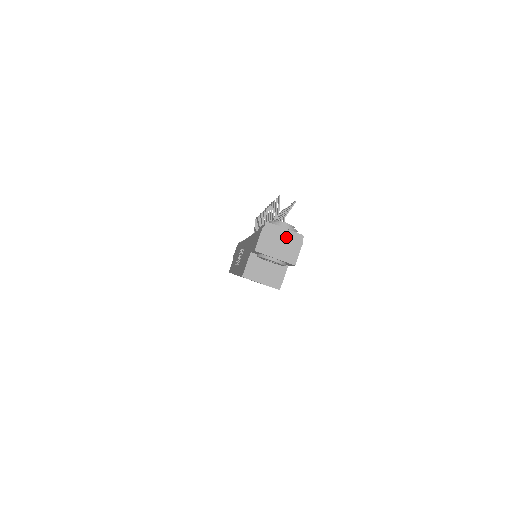
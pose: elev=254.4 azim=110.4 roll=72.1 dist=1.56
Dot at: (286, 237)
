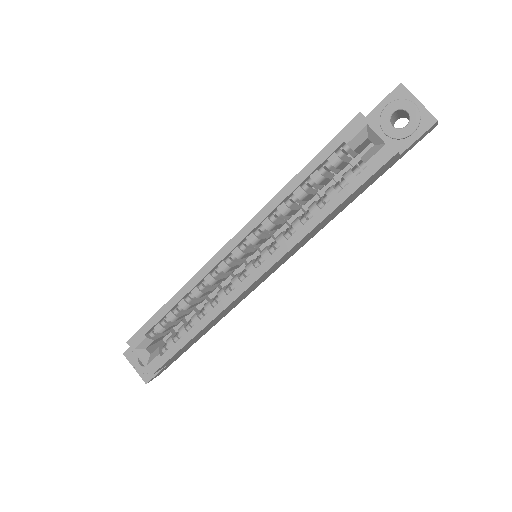
Dot at: occluded
